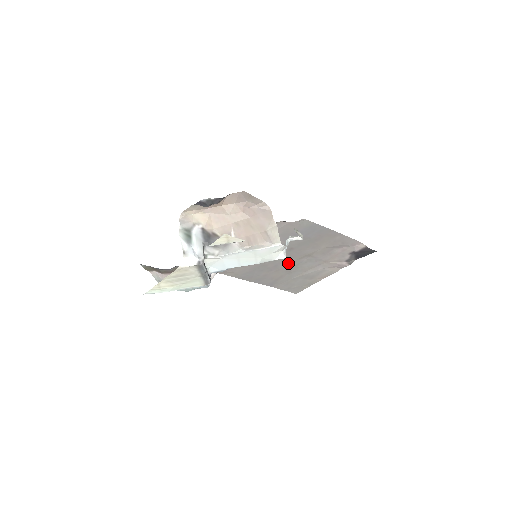
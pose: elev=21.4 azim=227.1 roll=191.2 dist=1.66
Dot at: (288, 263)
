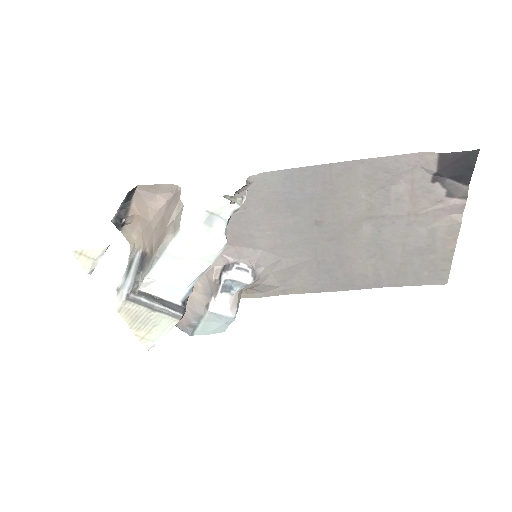
Dot at: (351, 244)
